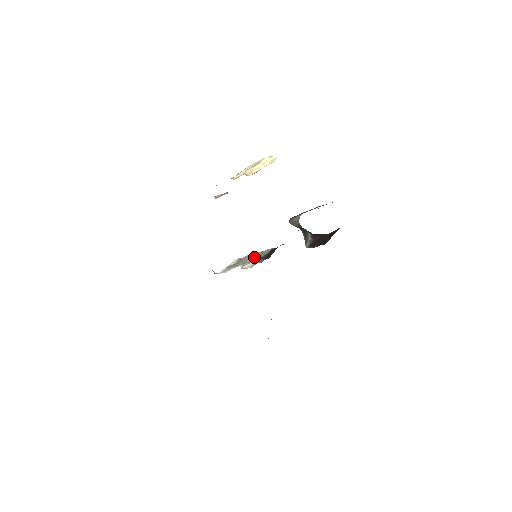
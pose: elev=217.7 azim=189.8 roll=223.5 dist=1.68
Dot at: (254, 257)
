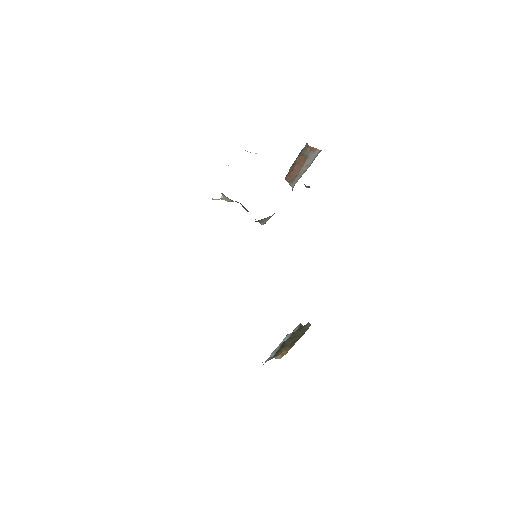
Dot at: occluded
